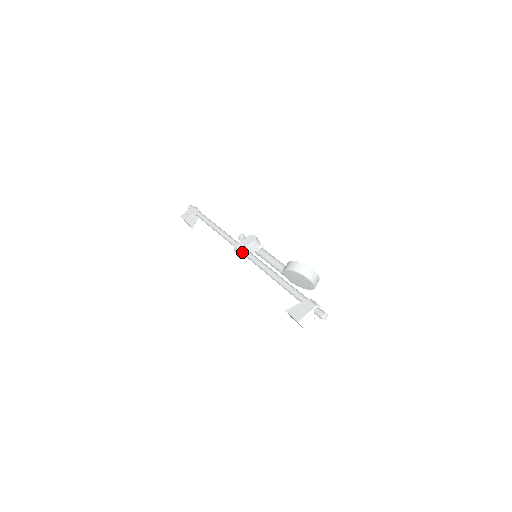
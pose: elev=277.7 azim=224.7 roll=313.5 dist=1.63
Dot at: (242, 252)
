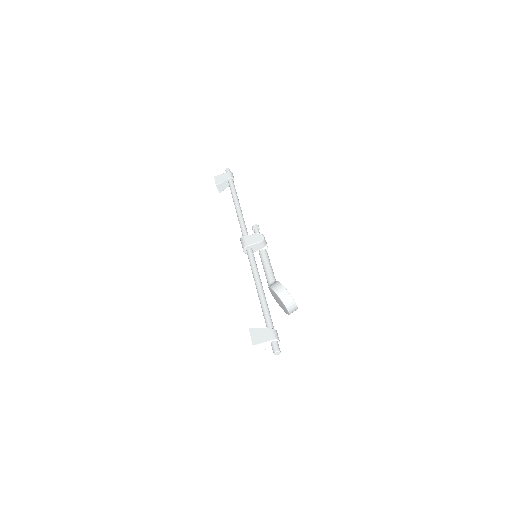
Dot at: (245, 247)
